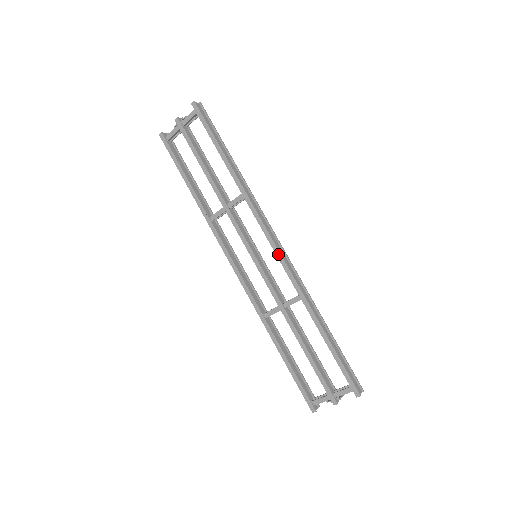
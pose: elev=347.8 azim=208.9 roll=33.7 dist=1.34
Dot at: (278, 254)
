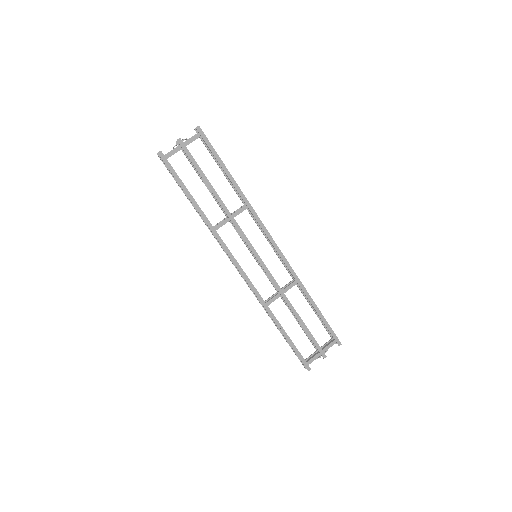
Dot at: (279, 251)
